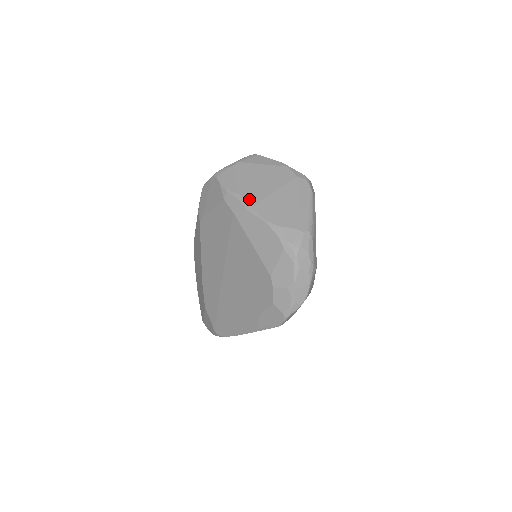
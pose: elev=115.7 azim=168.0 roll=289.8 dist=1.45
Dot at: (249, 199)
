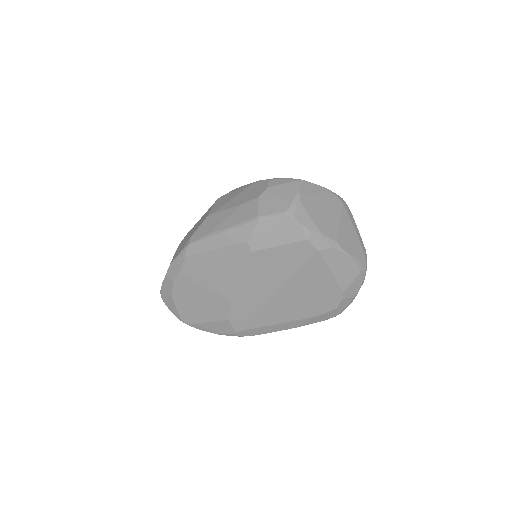
Dot at: (331, 237)
